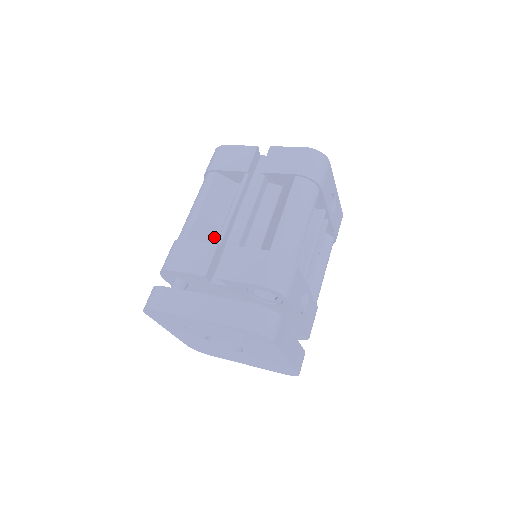
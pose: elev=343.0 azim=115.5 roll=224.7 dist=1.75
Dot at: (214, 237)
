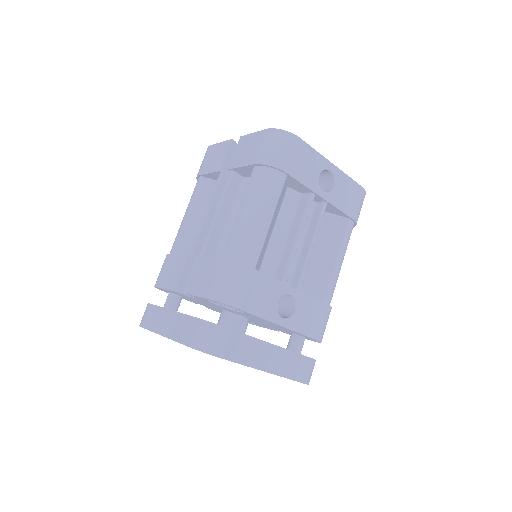
Dot at: occluded
